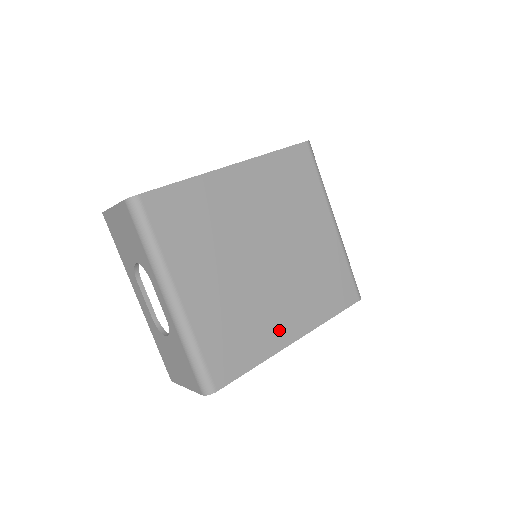
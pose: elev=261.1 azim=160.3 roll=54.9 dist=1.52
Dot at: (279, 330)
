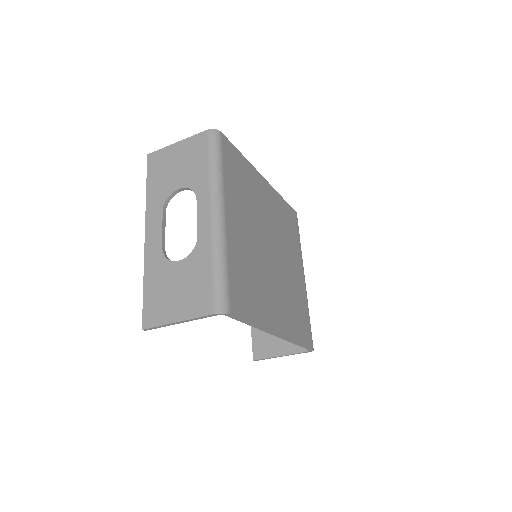
Dot at: (271, 314)
